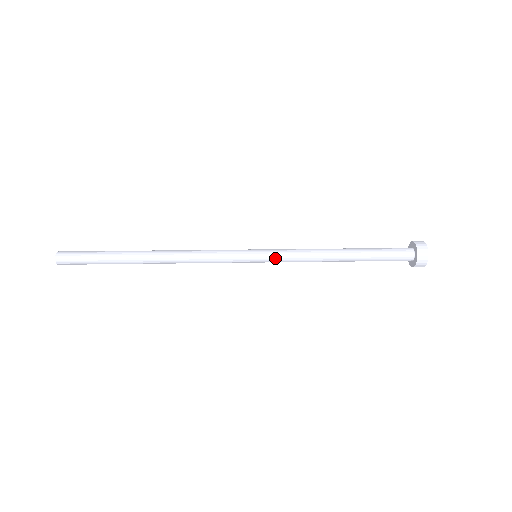
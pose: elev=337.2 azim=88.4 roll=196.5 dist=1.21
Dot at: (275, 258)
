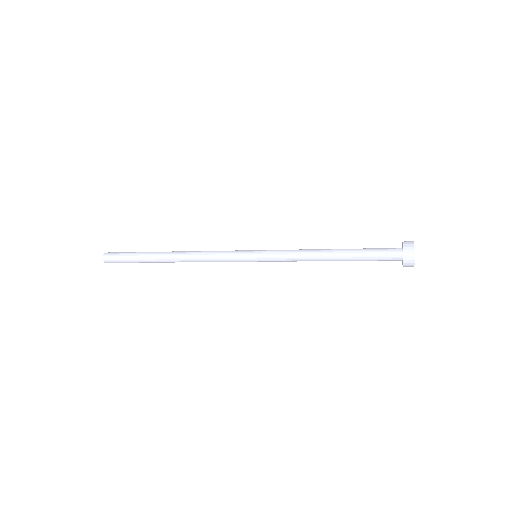
Dot at: (271, 259)
